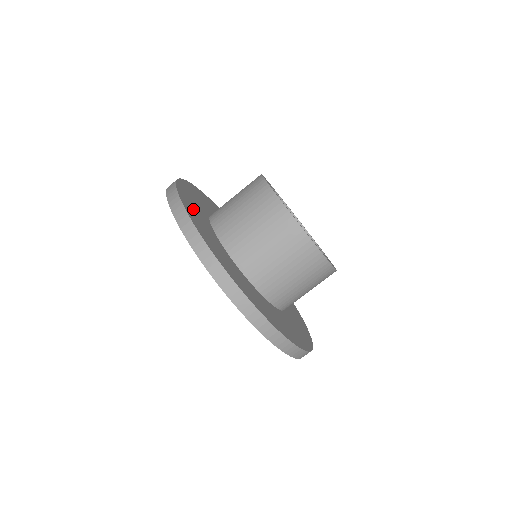
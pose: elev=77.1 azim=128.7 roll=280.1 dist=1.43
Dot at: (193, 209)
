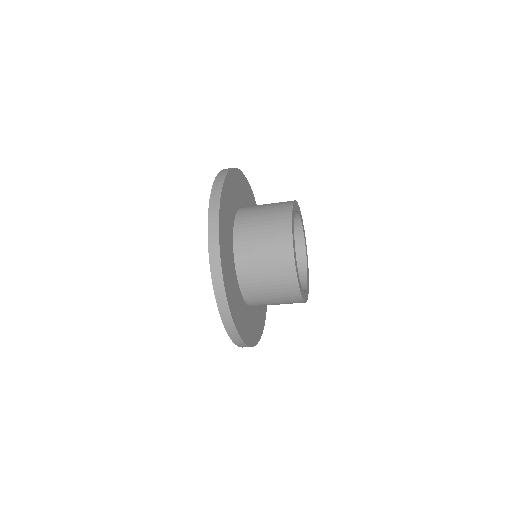
Dot at: (226, 207)
